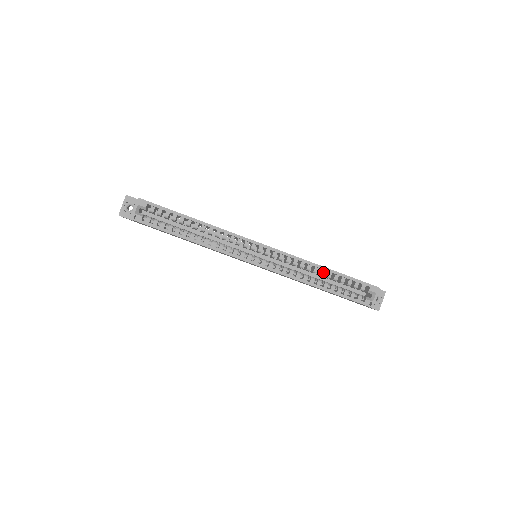
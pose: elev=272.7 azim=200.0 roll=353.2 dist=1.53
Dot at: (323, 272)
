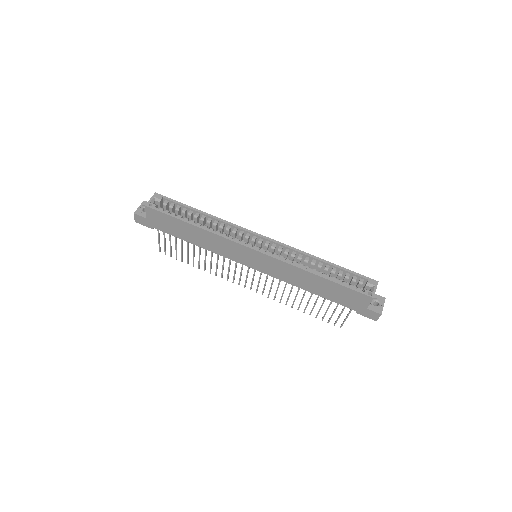
Dot at: (321, 264)
